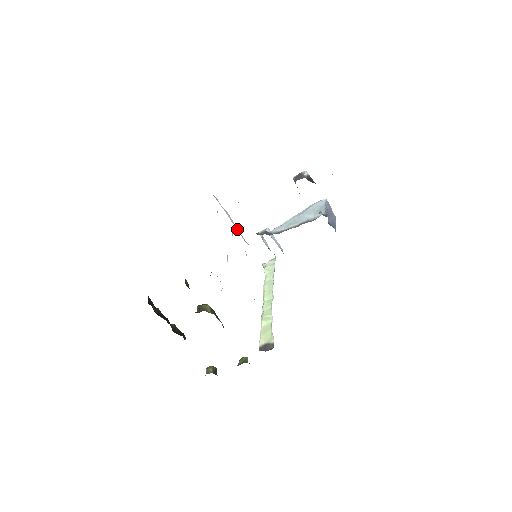
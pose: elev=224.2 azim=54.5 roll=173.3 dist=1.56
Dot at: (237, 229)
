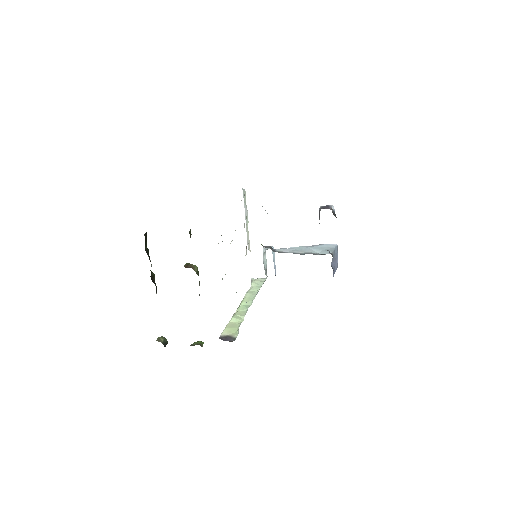
Dot at: (248, 231)
